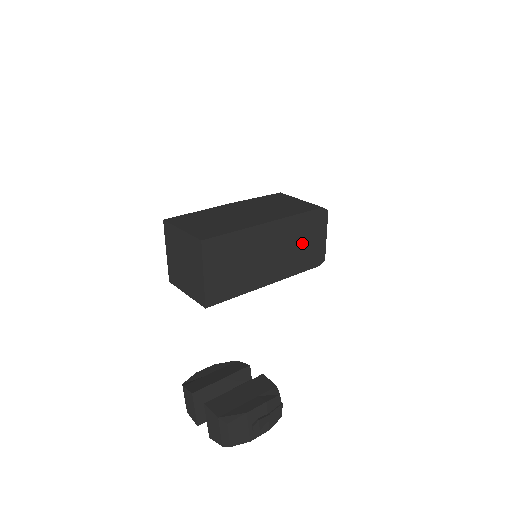
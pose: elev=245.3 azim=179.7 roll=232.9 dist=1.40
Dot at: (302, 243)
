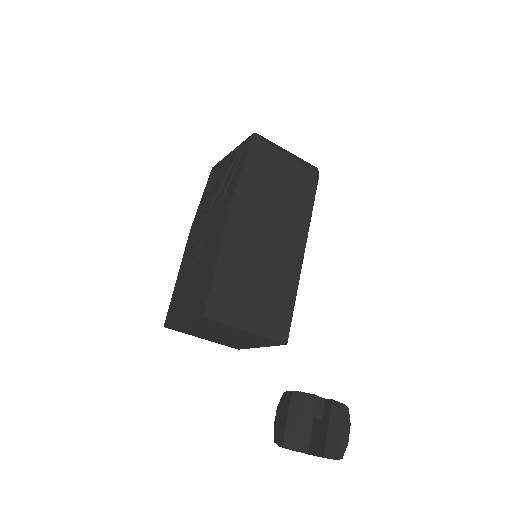
Dot at: occluded
